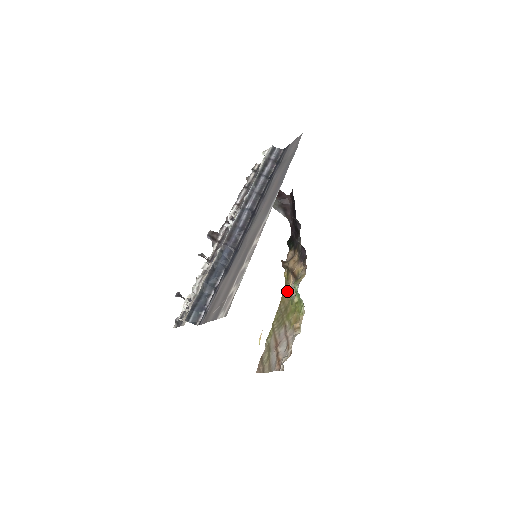
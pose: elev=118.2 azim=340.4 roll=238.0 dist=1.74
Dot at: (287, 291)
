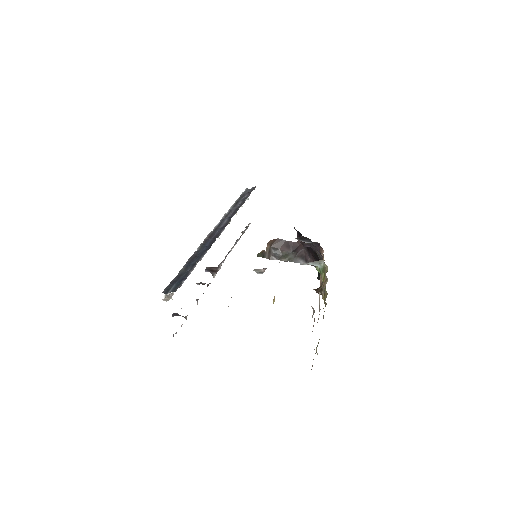
Dot at: occluded
